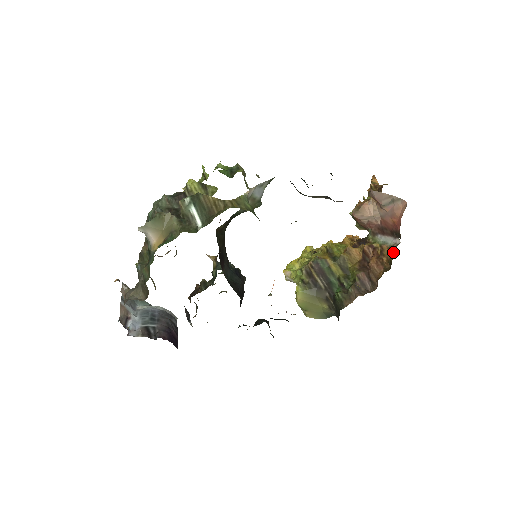
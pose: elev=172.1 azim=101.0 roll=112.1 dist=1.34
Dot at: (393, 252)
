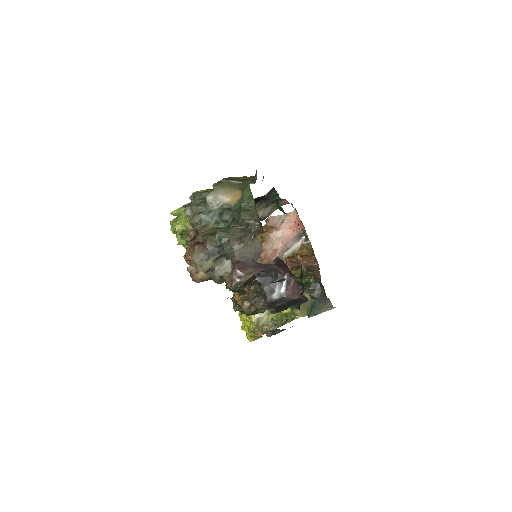
Dot at: (306, 245)
